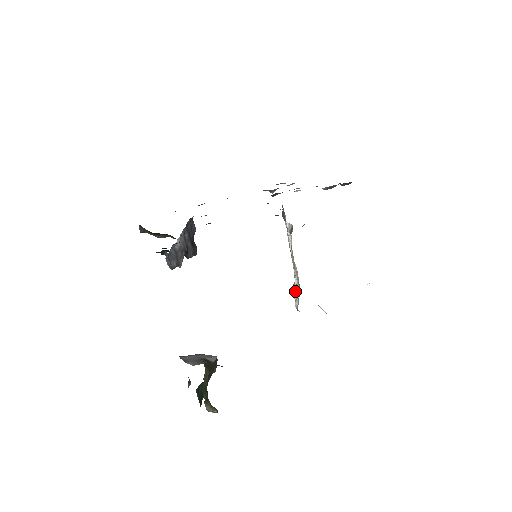
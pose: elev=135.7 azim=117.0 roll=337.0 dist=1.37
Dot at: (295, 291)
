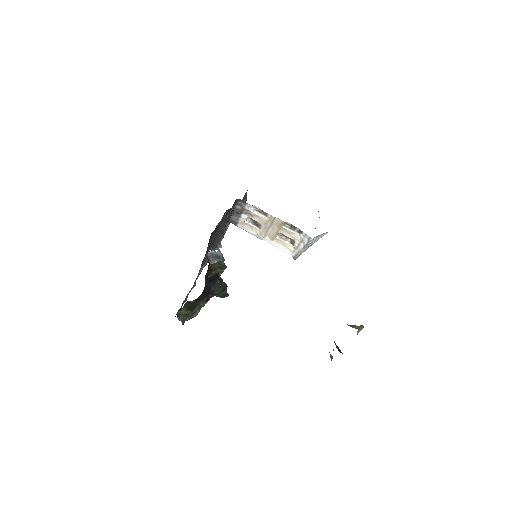
Dot at: (297, 247)
